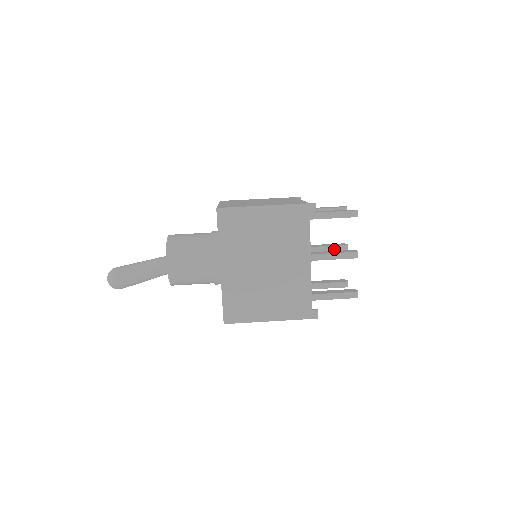
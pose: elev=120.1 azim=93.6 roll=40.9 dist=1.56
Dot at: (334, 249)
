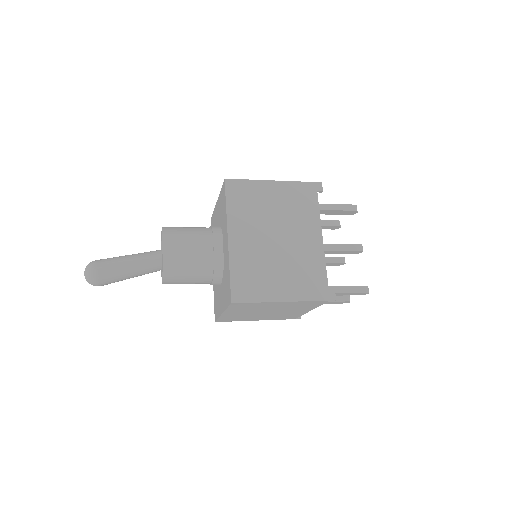
Dot at: (333, 260)
